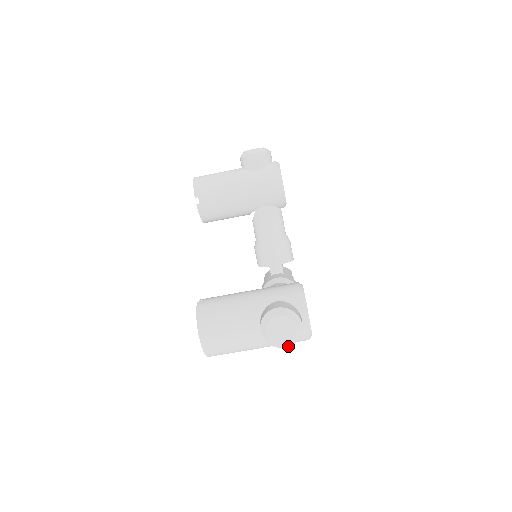
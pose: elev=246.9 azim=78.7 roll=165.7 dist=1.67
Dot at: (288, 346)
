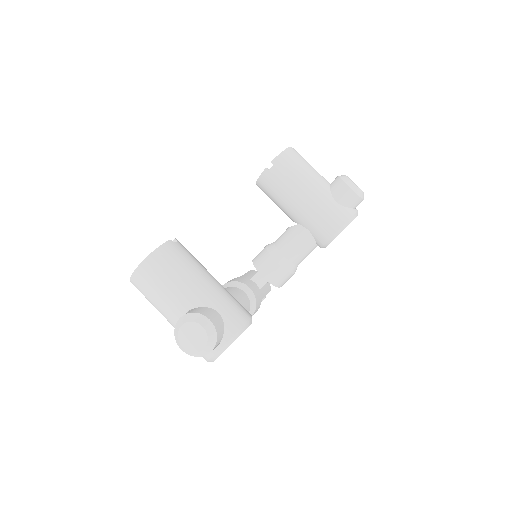
Dot at: (184, 351)
